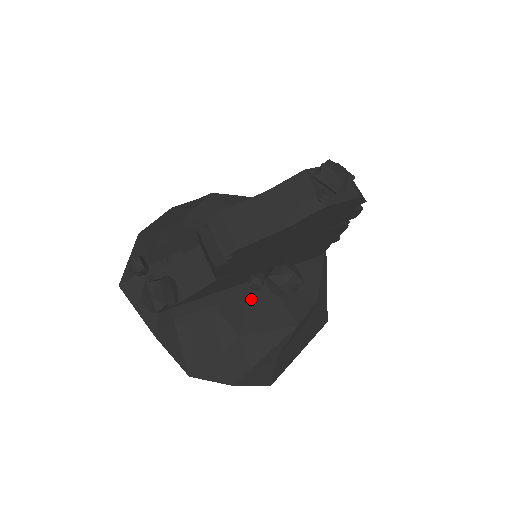
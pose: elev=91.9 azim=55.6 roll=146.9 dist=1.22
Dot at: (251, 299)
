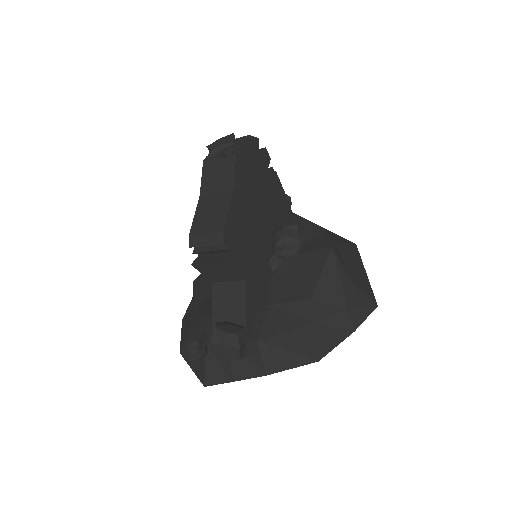
Dot at: (288, 277)
